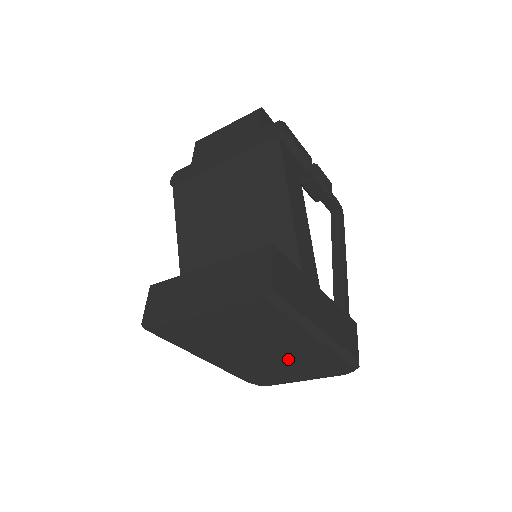
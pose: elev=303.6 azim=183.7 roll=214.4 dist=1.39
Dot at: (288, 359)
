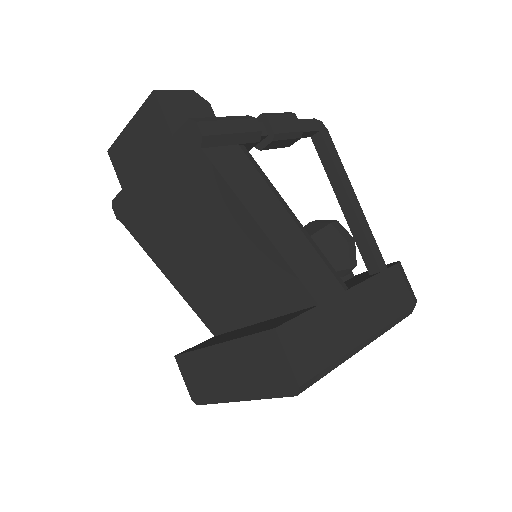
Dot at: occluded
